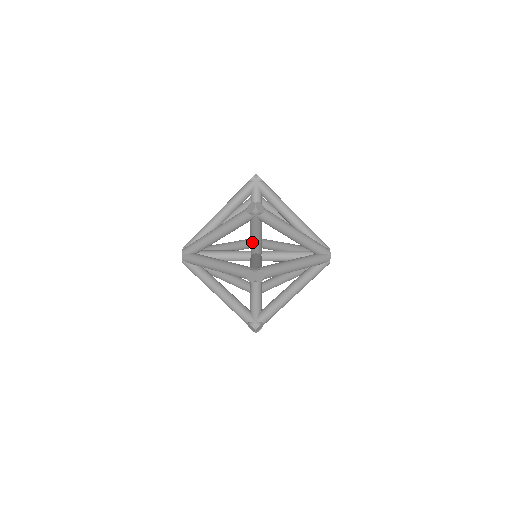
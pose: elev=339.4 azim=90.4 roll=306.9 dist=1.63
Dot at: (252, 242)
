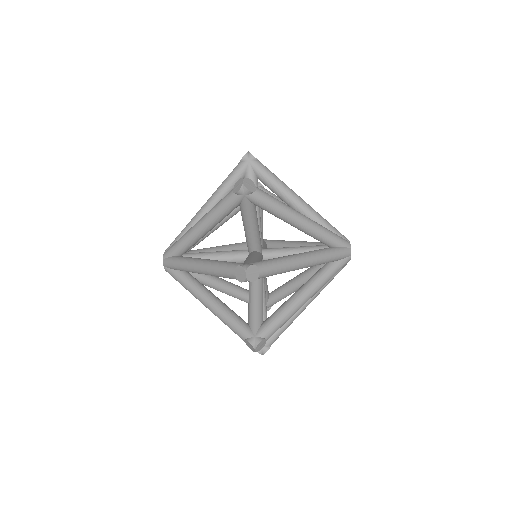
Dot at: occluded
